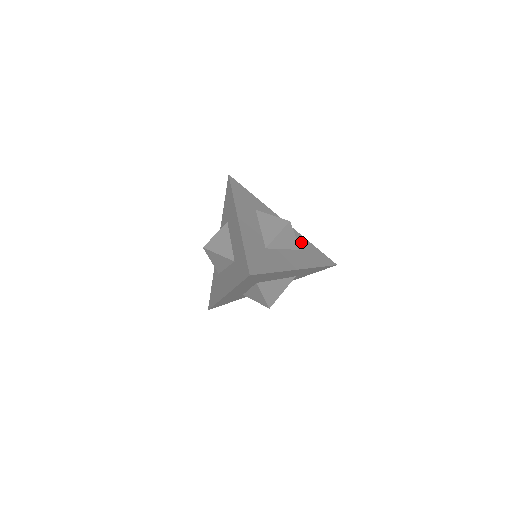
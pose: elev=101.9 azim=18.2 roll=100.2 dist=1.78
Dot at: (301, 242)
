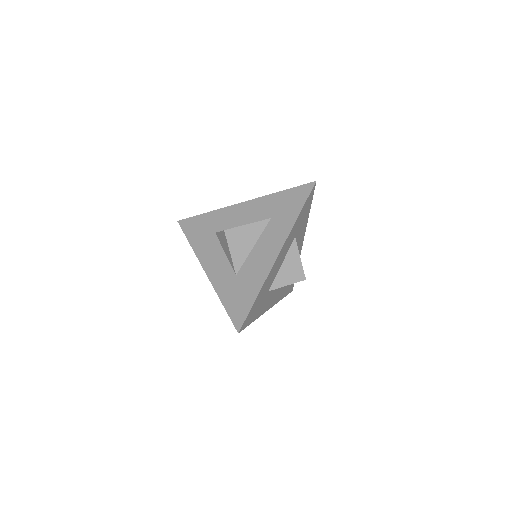
Dot at: occluded
